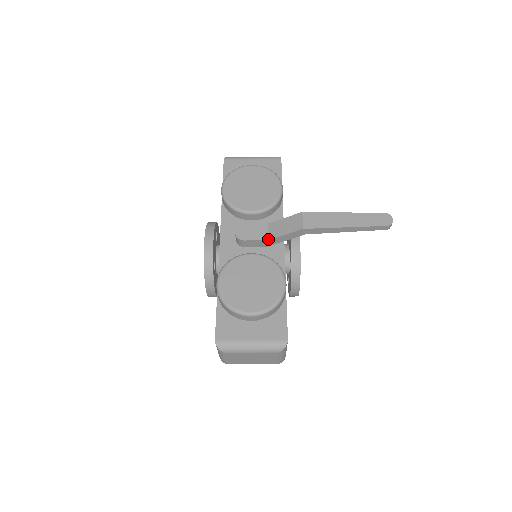
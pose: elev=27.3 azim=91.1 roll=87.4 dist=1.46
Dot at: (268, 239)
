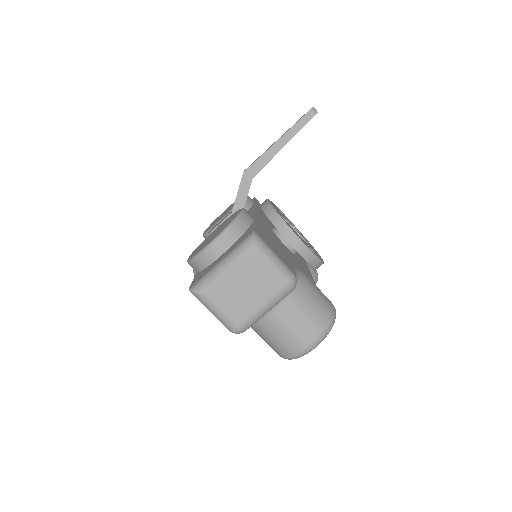
Dot at: (231, 212)
